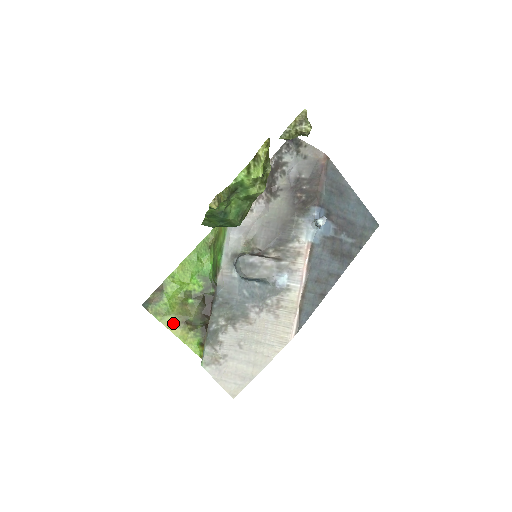
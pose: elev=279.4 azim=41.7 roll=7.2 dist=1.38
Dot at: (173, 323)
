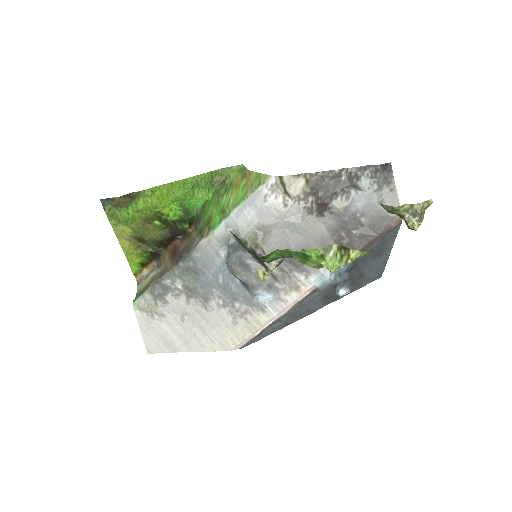
Dot at: (125, 234)
